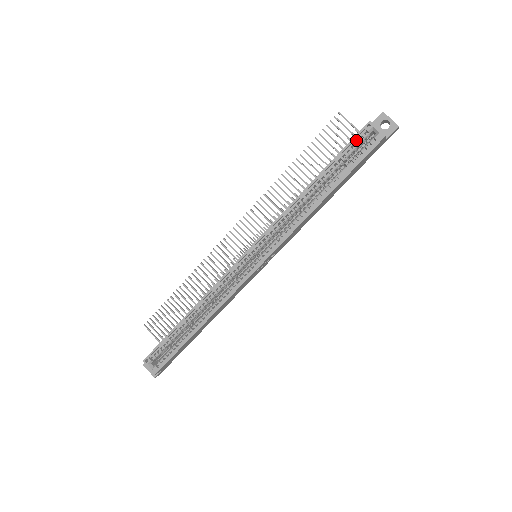
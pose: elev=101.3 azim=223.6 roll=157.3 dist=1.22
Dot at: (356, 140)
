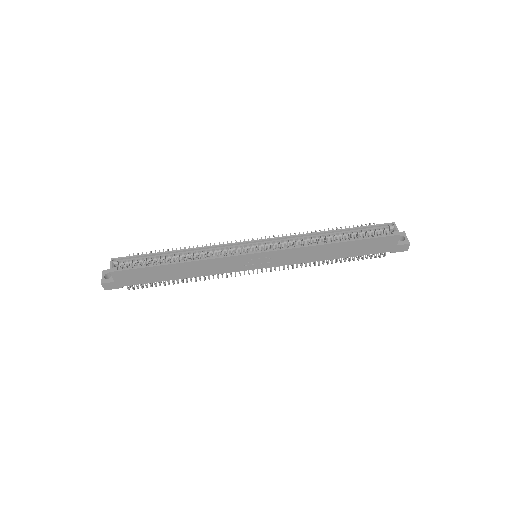
Dot at: (379, 227)
